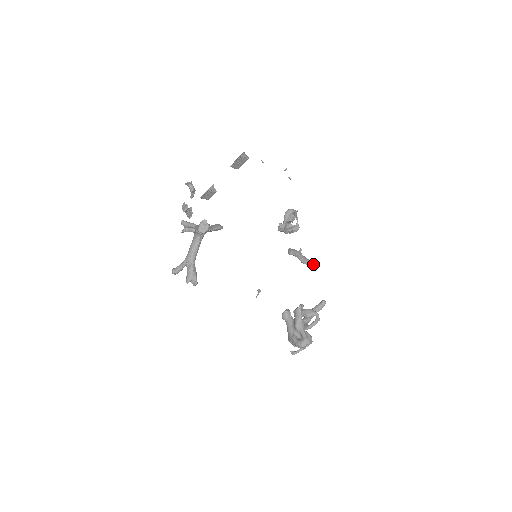
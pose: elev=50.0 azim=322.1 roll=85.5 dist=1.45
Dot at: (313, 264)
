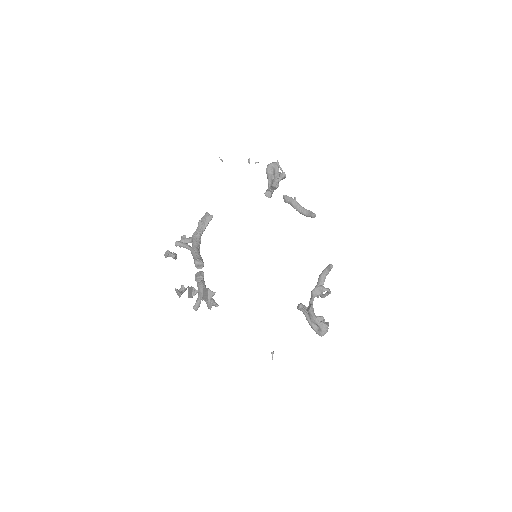
Dot at: (311, 217)
